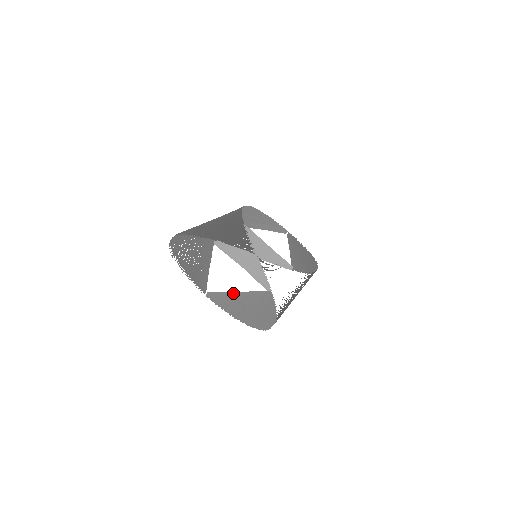
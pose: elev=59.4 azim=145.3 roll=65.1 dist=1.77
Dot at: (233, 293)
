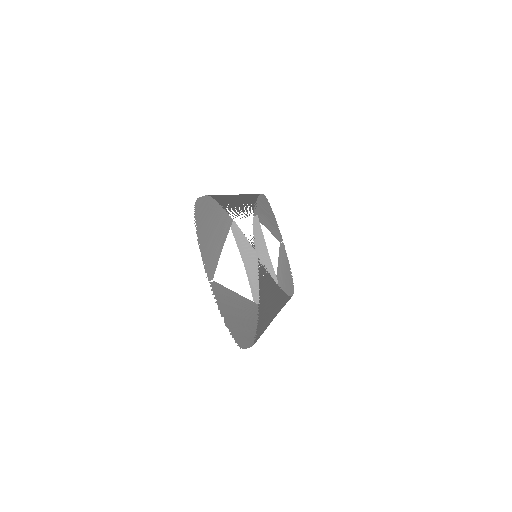
Dot at: (232, 292)
